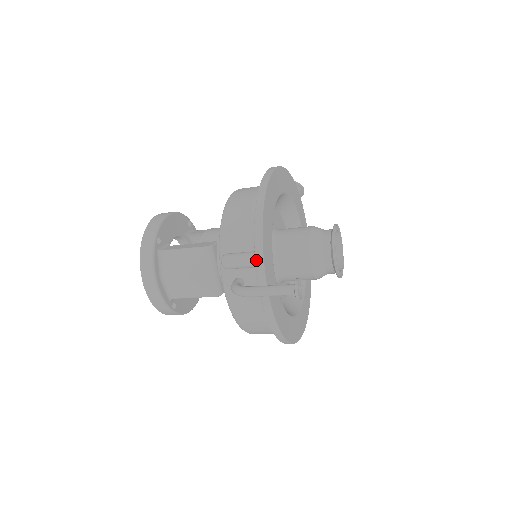
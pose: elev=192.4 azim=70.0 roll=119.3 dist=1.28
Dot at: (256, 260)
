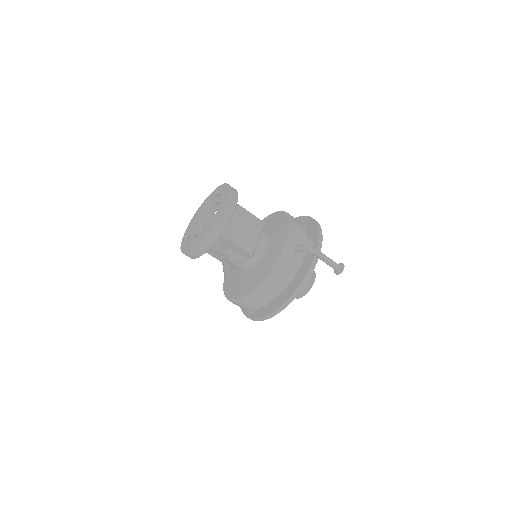
Dot at: (319, 243)
